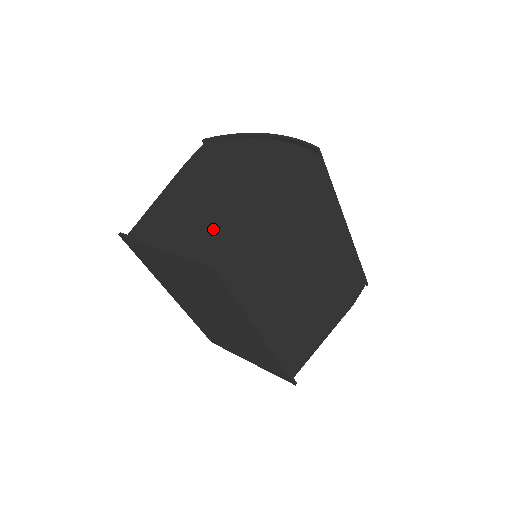
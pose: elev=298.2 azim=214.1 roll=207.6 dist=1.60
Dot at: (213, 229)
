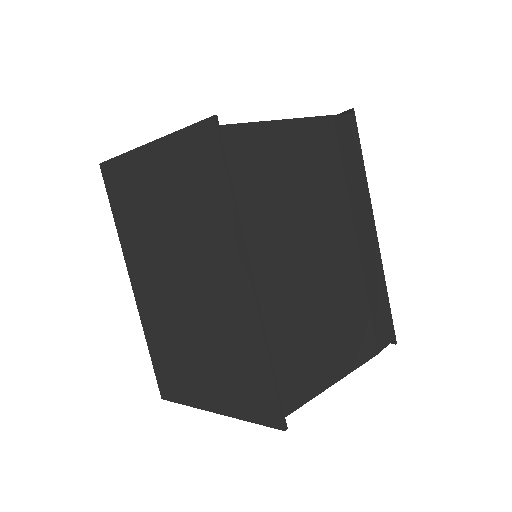
Dot at: occluded
